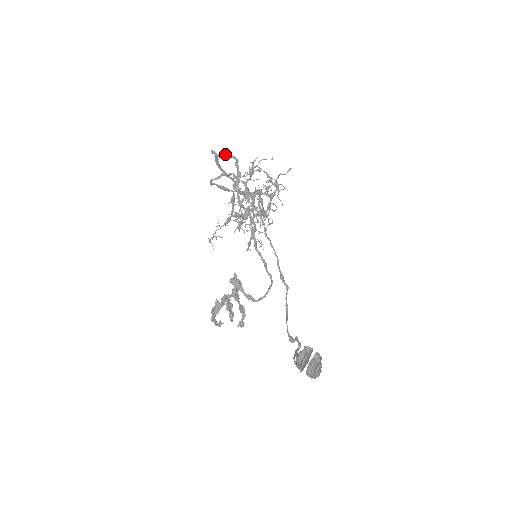
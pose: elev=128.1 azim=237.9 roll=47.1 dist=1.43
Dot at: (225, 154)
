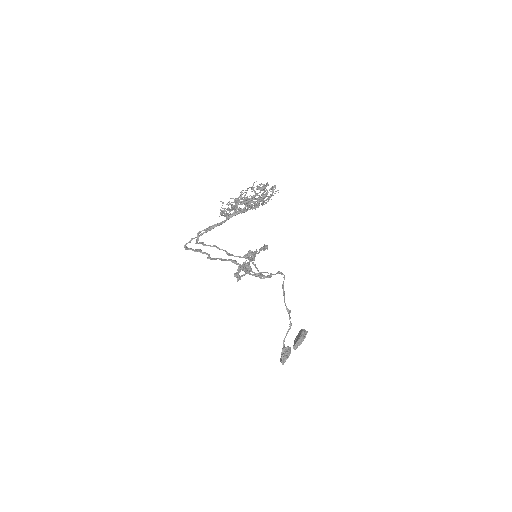
Dot at: occluded
